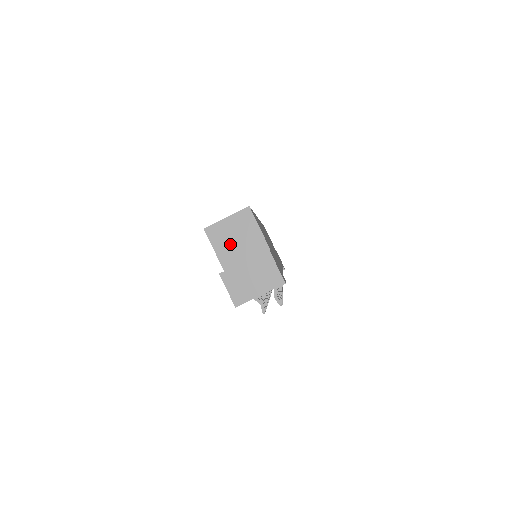
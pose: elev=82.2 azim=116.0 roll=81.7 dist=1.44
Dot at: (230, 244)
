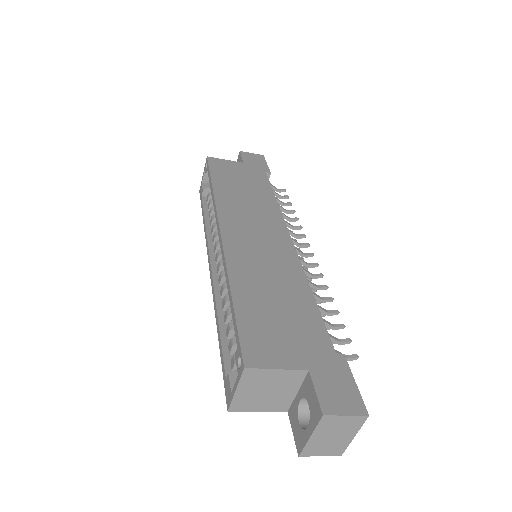
Dot at: (266, 398)
